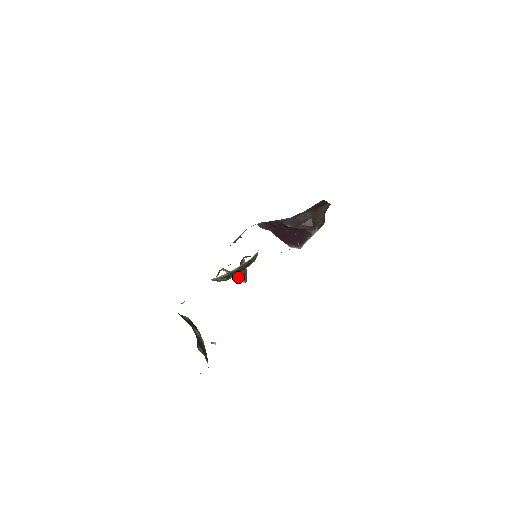
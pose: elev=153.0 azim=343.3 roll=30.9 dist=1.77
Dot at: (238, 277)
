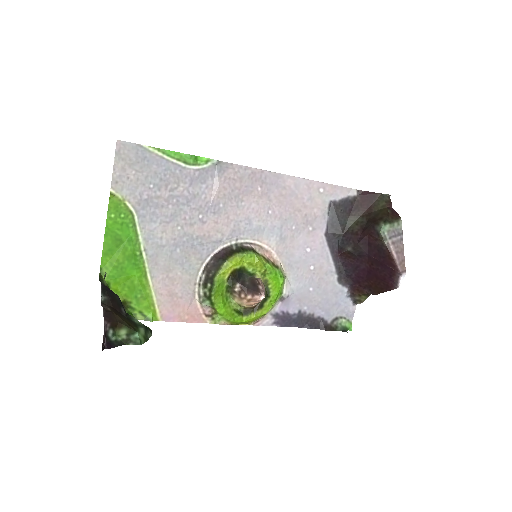
Dot at: (248, 294)
